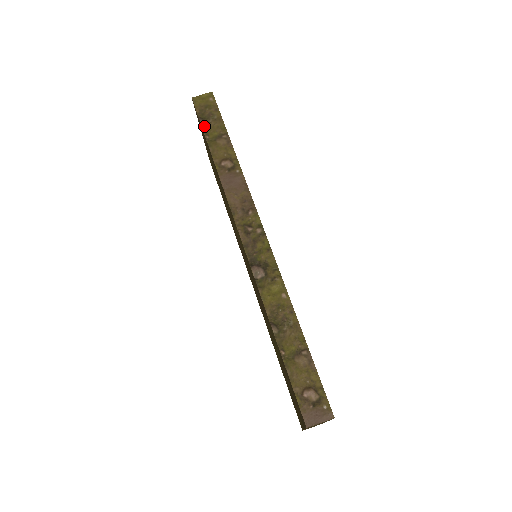
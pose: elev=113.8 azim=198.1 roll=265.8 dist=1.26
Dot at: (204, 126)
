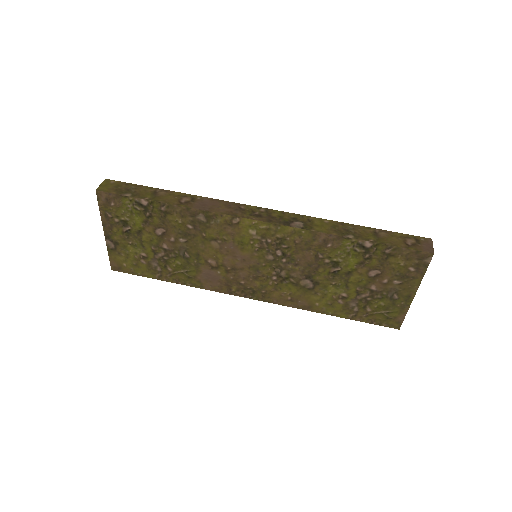
Dot at: (134, 196)
